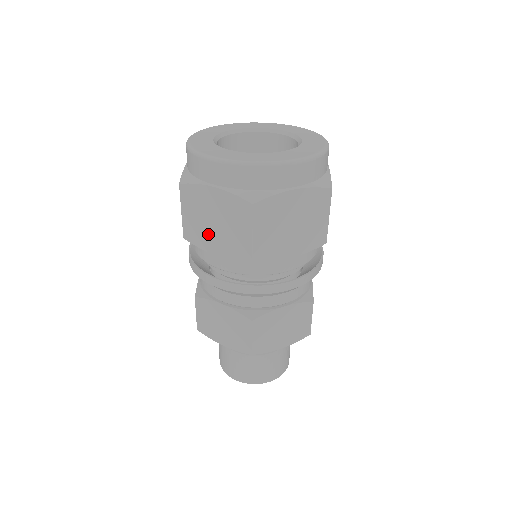
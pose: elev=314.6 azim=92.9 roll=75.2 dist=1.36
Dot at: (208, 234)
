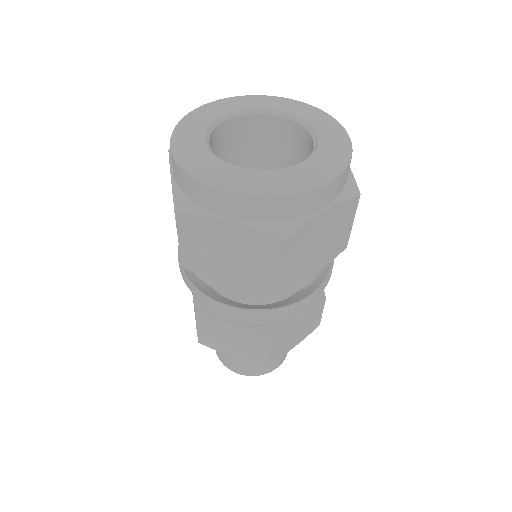
Dot at: occluded
